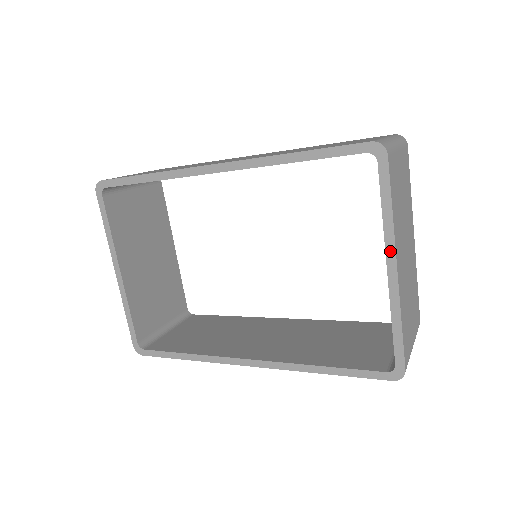
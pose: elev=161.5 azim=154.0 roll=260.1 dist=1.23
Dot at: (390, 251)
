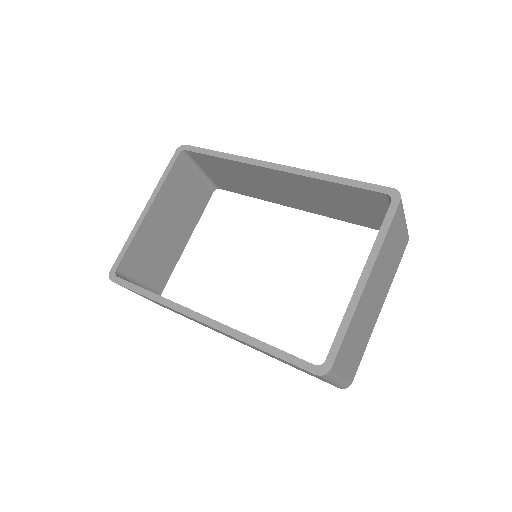
Dot at: (369, 265)
